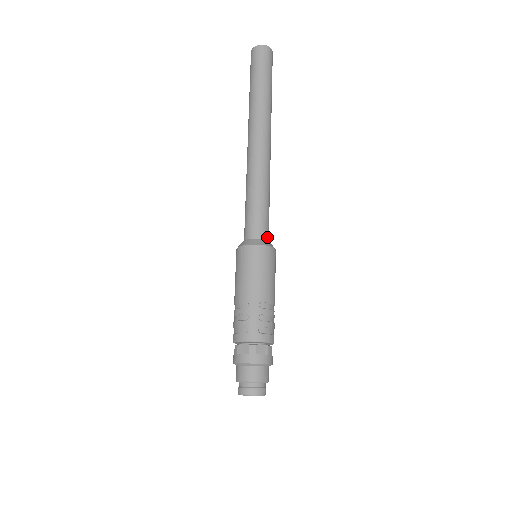
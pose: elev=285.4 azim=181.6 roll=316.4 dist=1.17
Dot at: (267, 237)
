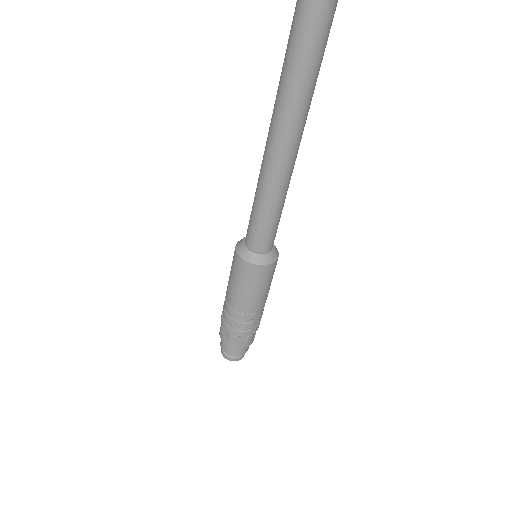
Dot at: occluded
